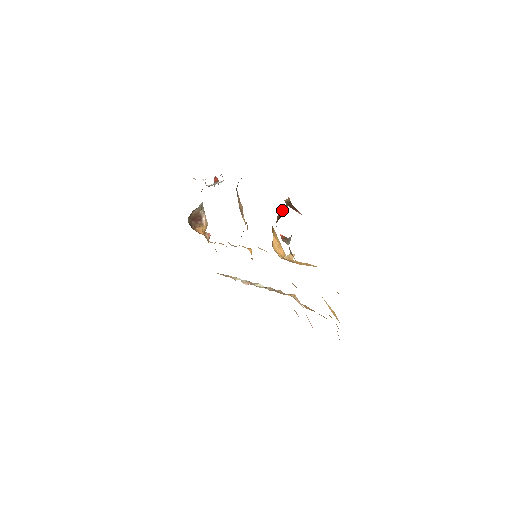
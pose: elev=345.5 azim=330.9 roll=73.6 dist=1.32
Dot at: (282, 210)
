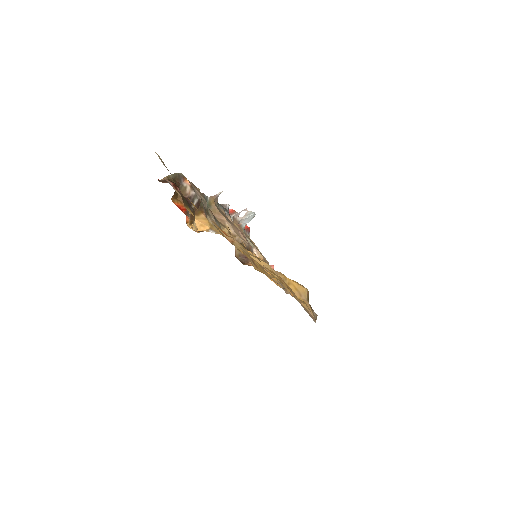
Dot at: occluded
